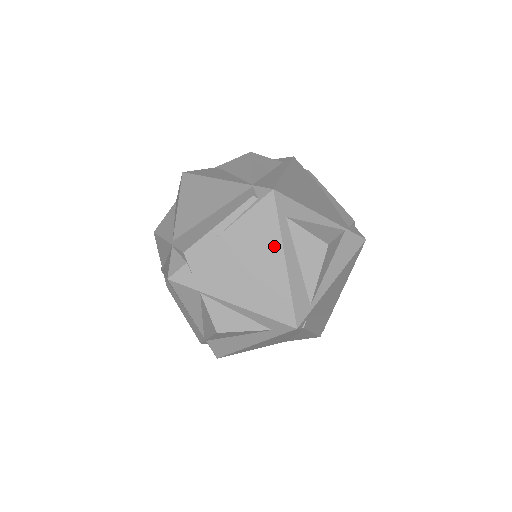
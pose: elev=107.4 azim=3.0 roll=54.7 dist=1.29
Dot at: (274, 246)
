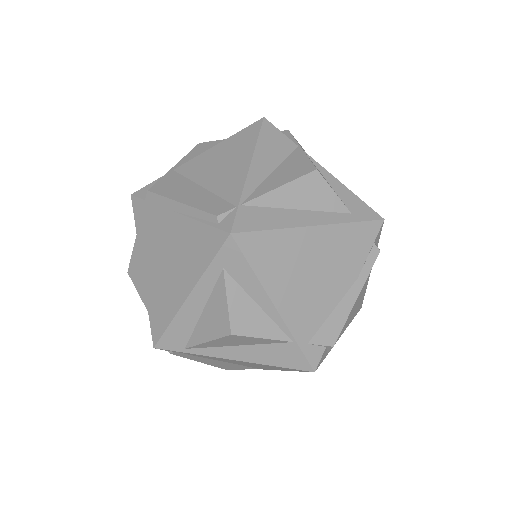
Dot at: (191, 276)
